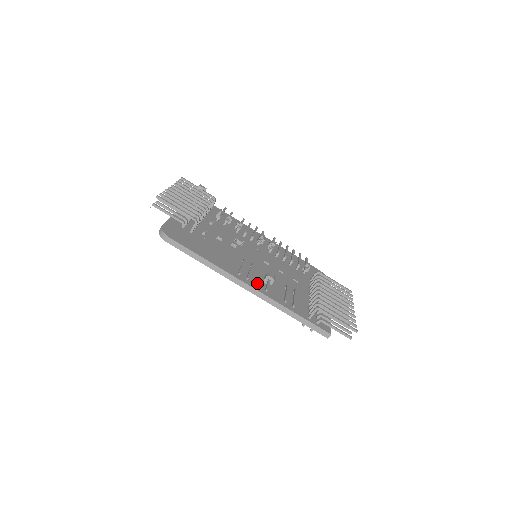
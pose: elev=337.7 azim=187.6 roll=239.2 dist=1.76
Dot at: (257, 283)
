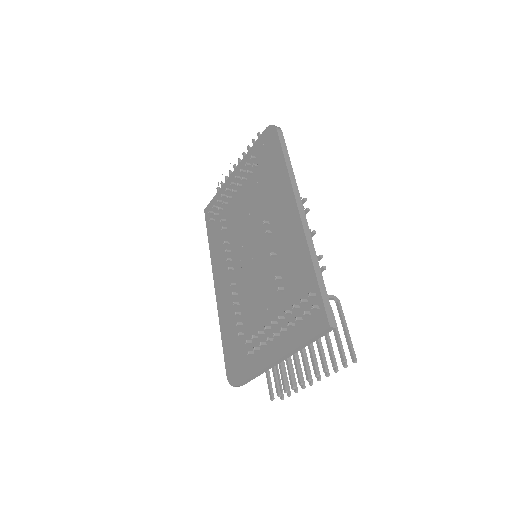
Dot at: occluded
